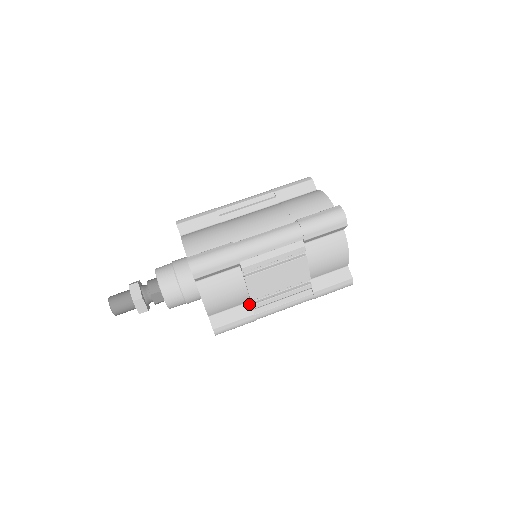
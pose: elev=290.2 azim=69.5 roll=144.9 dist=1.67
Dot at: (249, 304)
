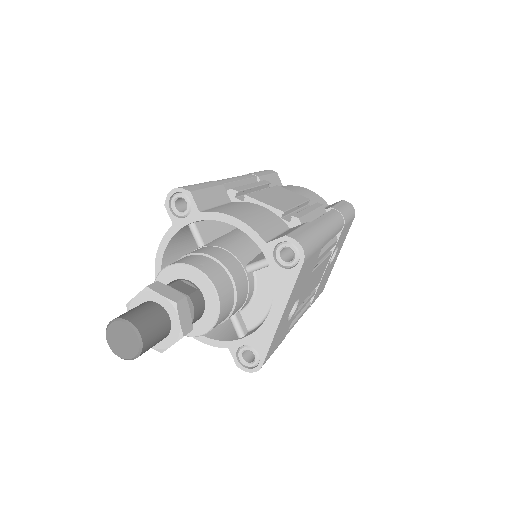
Dot at: occluded
